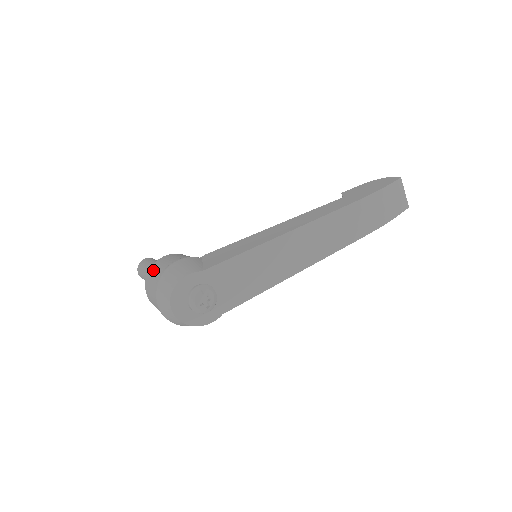
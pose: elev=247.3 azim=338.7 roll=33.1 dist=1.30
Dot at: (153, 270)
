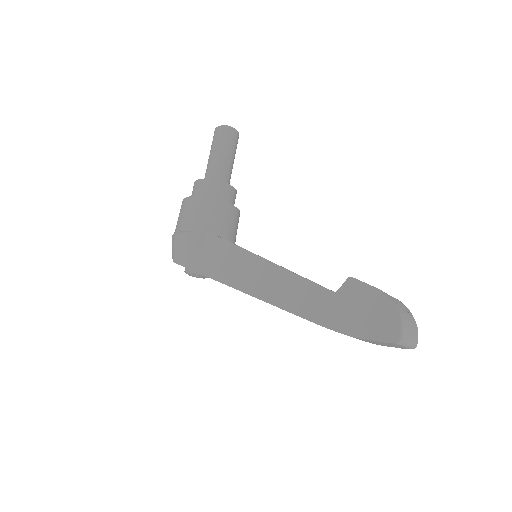
Dot at: (180, 209)
